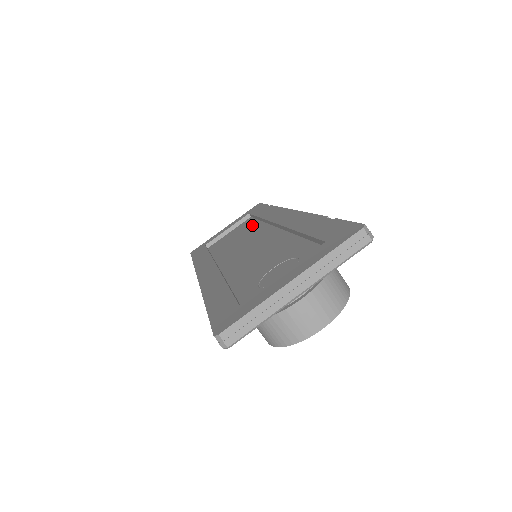
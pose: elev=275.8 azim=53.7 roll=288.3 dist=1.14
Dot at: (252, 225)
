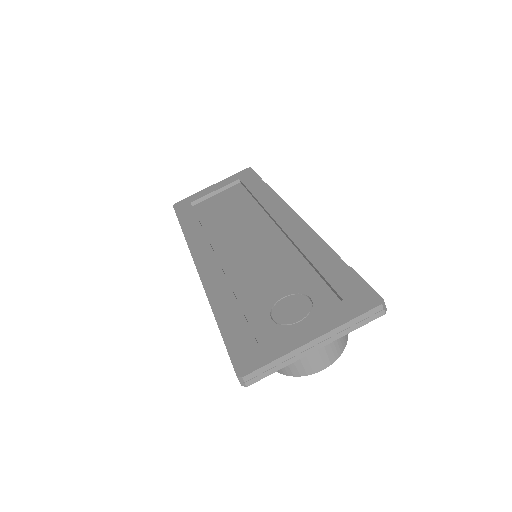
Dot at: (245, 201)
